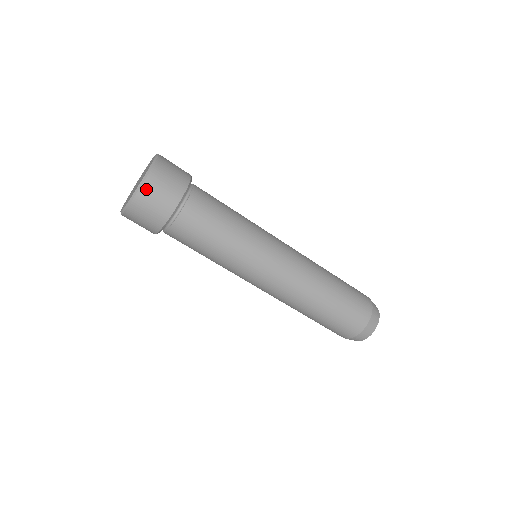
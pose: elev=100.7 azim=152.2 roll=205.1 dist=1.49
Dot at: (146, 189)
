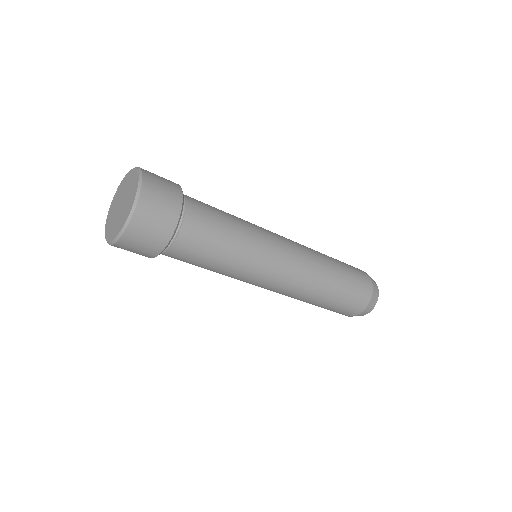
Dot at: (147, 191)
